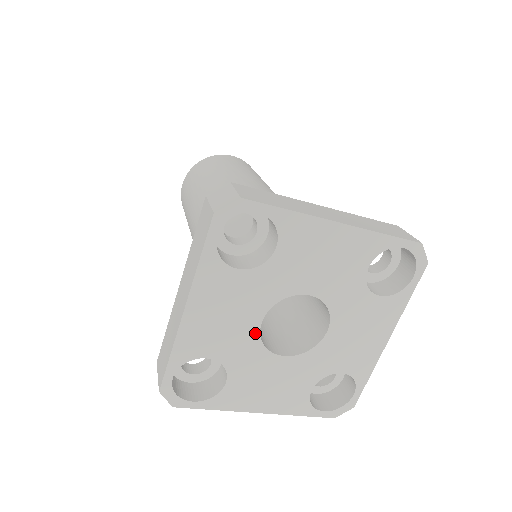
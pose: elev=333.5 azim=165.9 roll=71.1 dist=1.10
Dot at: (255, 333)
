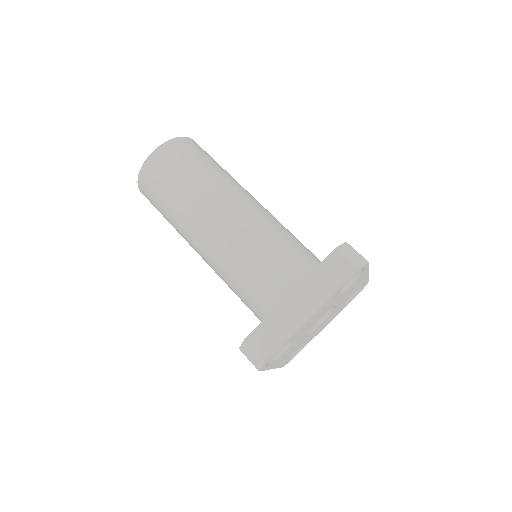
Dot at: (305, 338)
